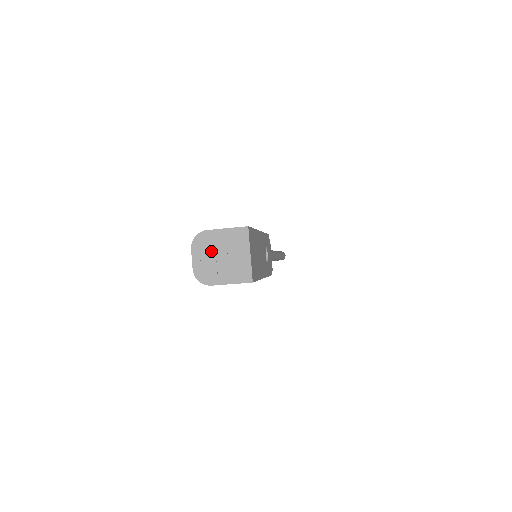
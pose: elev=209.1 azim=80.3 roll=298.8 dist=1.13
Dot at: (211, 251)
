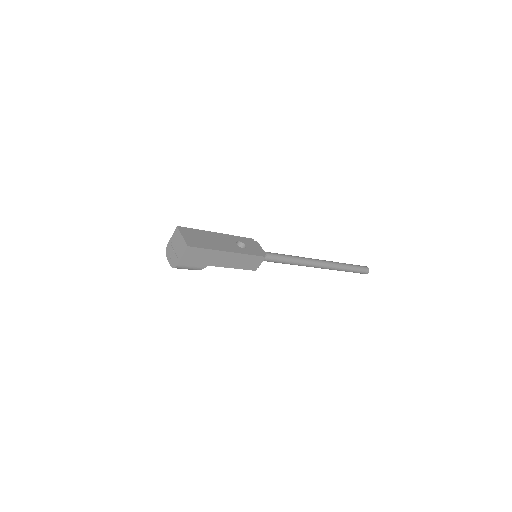
Dot at: (172, 251)
